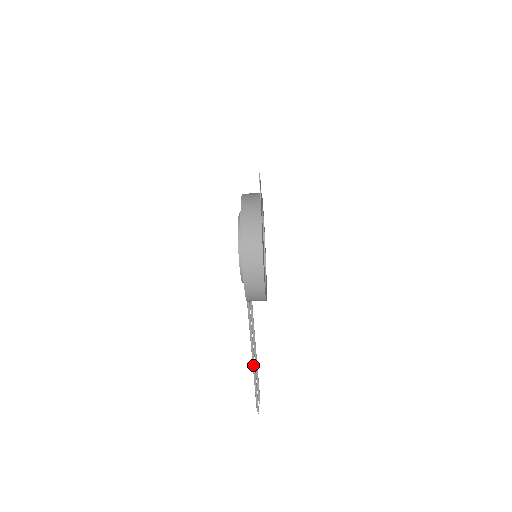
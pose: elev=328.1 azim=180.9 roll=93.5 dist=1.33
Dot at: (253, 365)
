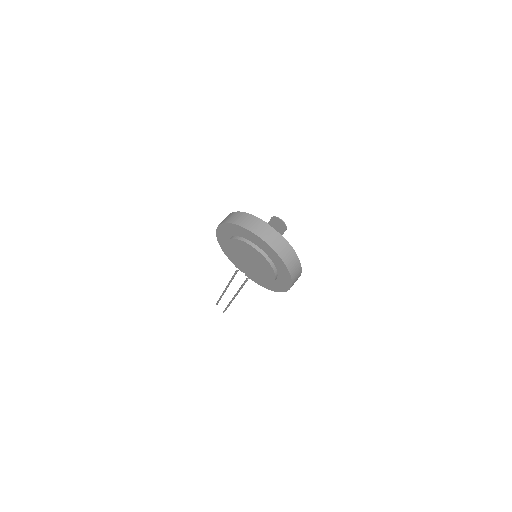
Dot at: occluded
